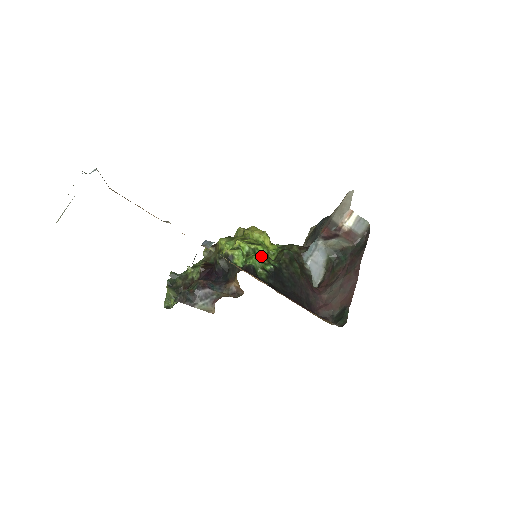
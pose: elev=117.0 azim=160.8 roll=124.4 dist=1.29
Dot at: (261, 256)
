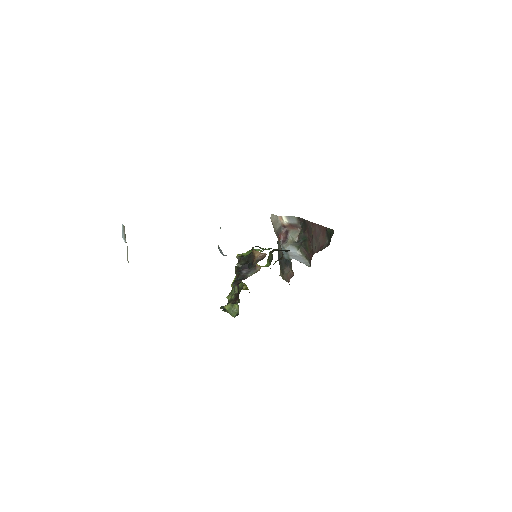
Dot at: occluded
